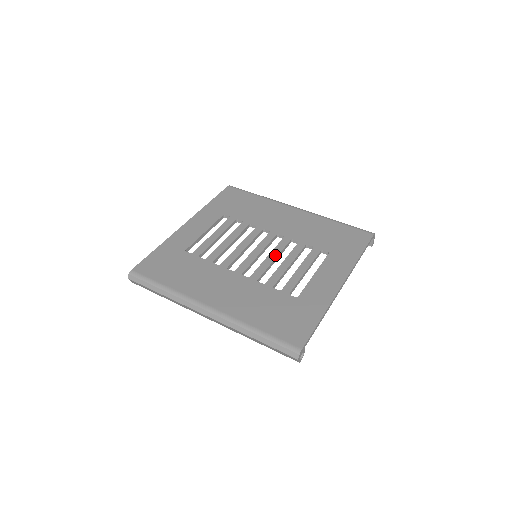
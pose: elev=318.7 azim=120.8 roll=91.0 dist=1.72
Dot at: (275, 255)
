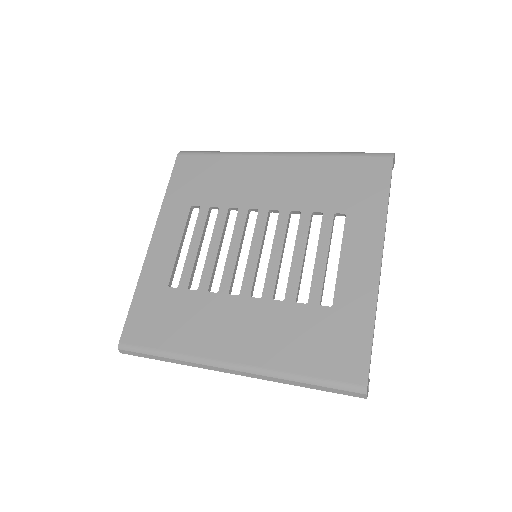
Dot at: (279, 247)
